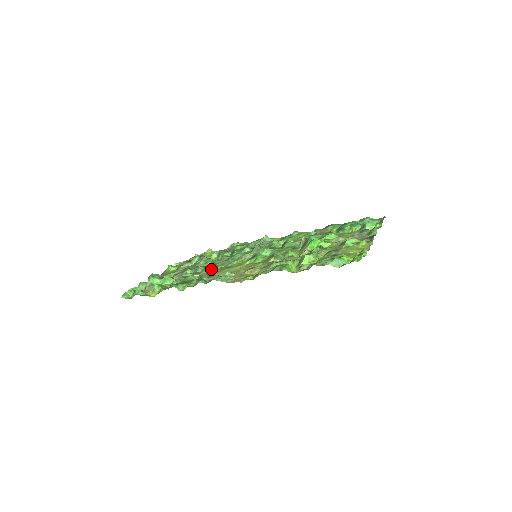
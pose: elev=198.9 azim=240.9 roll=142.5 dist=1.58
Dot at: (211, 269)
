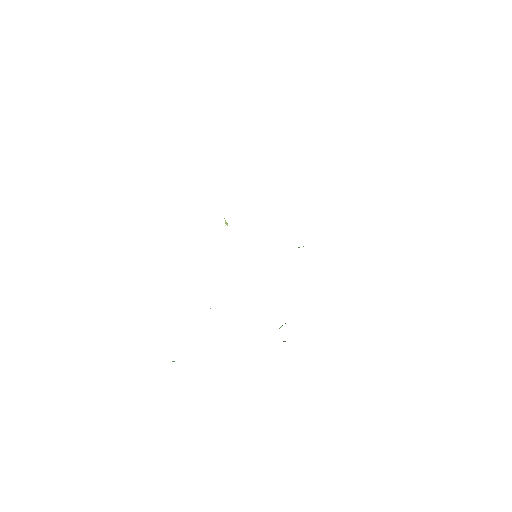
Dot at: occluded
